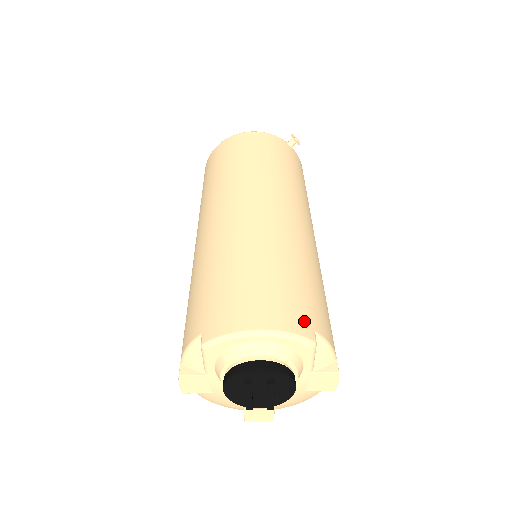
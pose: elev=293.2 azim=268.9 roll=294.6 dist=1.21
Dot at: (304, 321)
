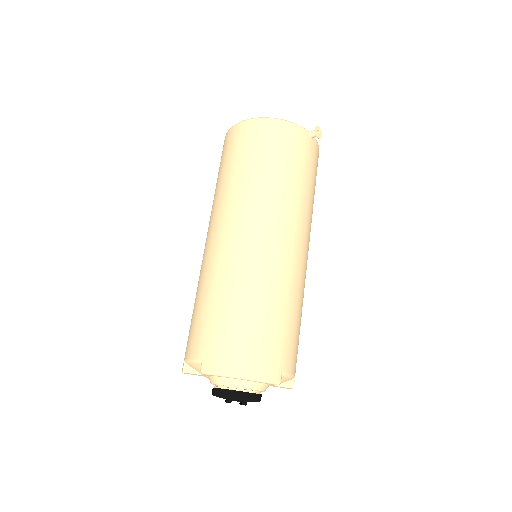
Dot at: (276, 366)
